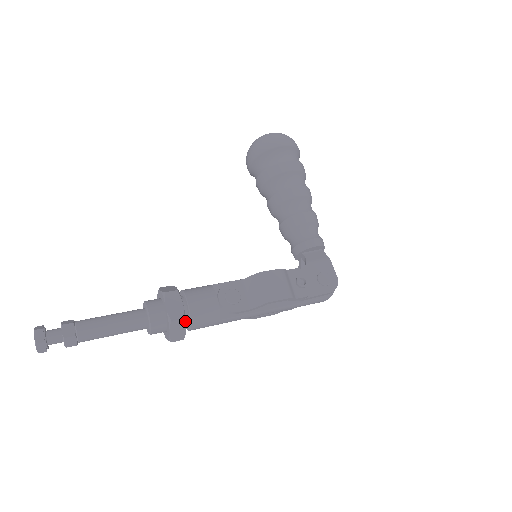
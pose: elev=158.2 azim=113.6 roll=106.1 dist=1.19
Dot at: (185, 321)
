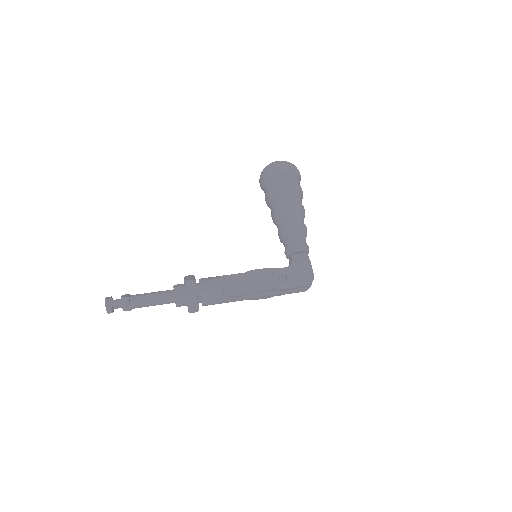
Dot at: occluded
